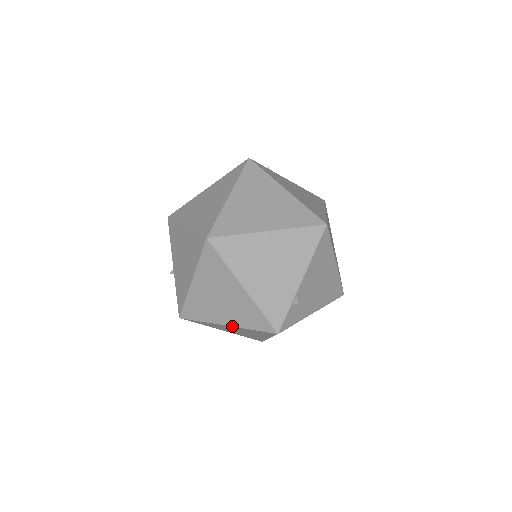
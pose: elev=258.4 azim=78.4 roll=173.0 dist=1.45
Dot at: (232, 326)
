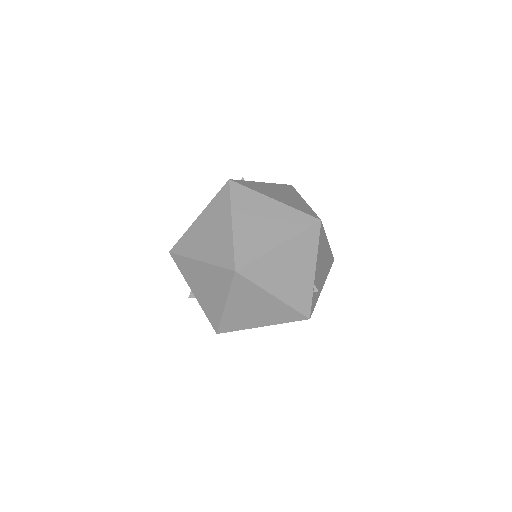
Dot at: (268, 325)
